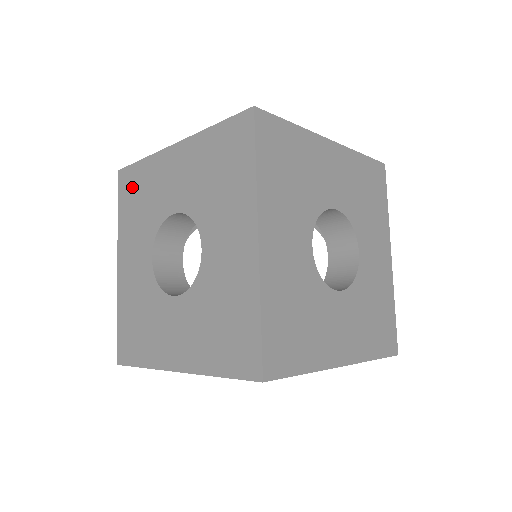
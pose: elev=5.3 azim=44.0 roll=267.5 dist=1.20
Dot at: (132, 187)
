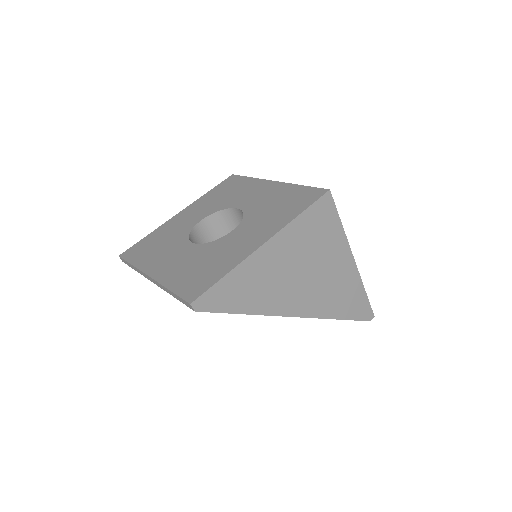
Dot at: (143, 247)
